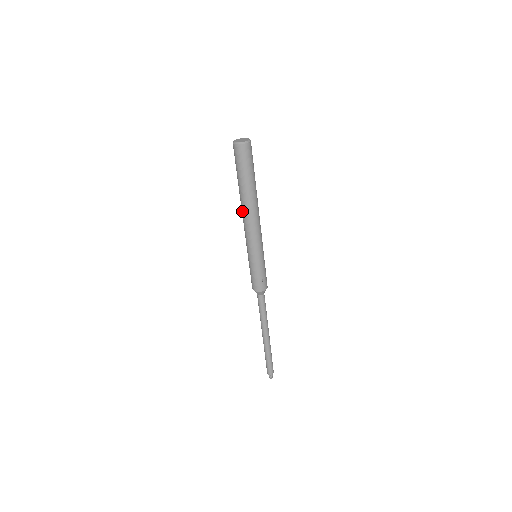
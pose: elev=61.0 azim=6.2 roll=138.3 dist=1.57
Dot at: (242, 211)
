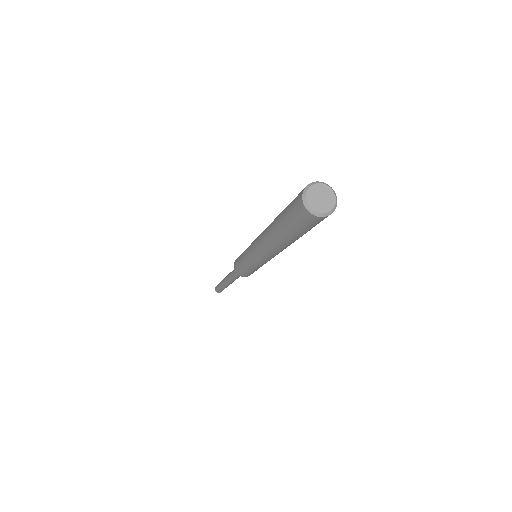
Dot at: (268, 247)
